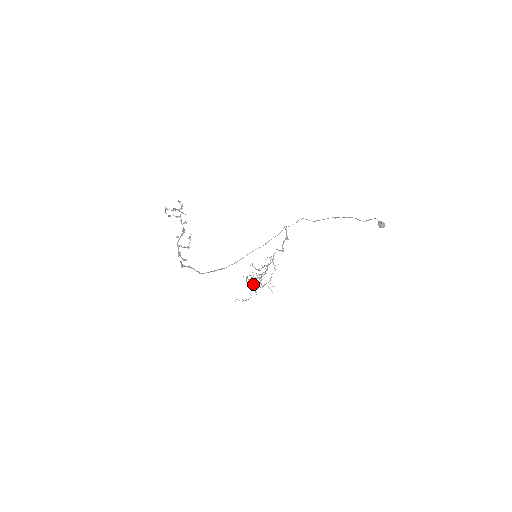
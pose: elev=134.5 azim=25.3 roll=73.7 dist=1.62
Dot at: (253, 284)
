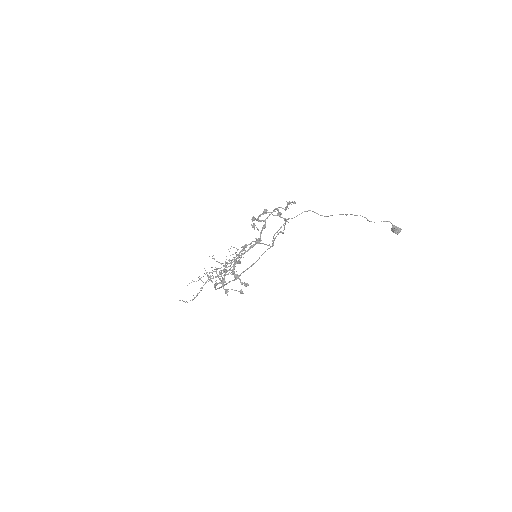
Dot at: (200, 278)
